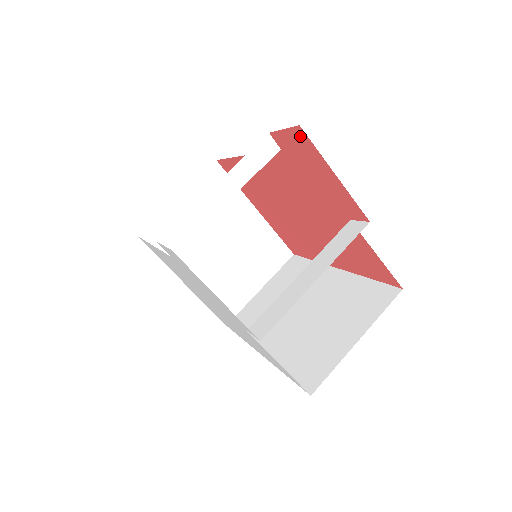
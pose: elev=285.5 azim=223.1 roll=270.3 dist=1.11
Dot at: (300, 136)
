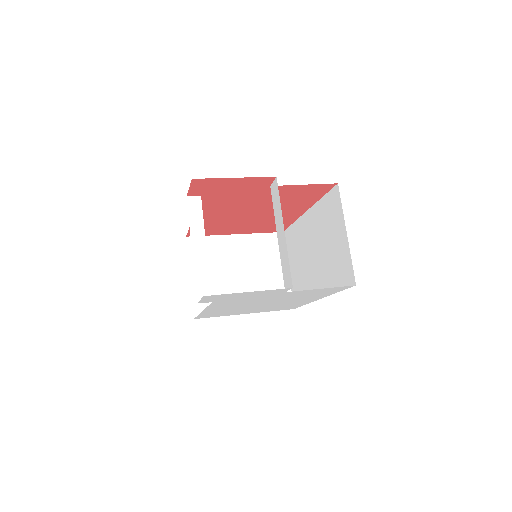
Dot at: (199, 182)
